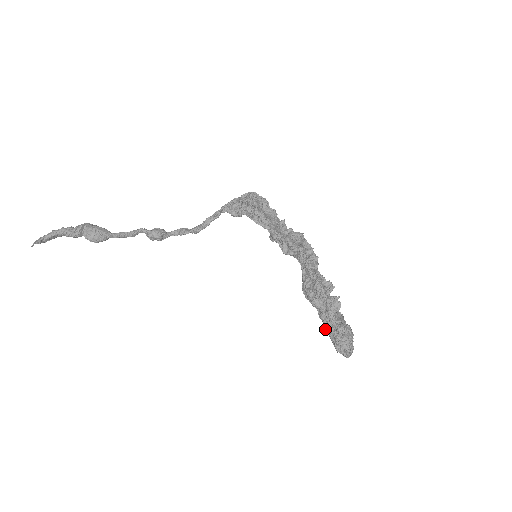
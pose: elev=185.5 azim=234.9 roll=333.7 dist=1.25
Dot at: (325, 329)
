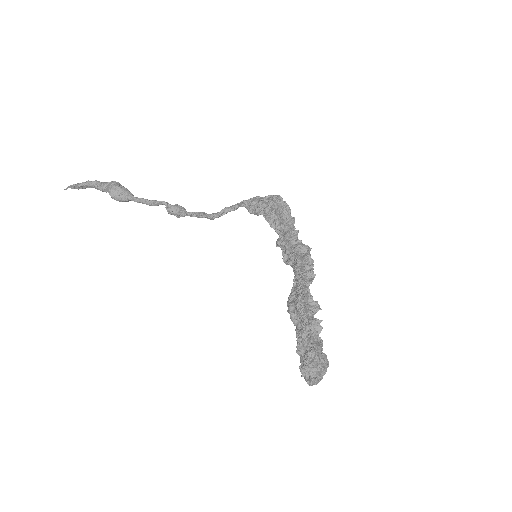
Dot at: (297, 349)
